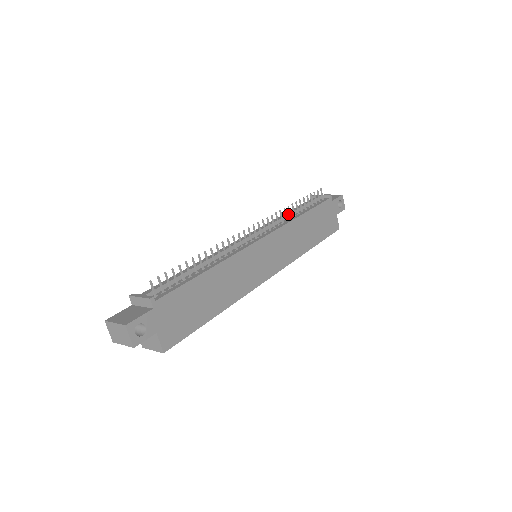
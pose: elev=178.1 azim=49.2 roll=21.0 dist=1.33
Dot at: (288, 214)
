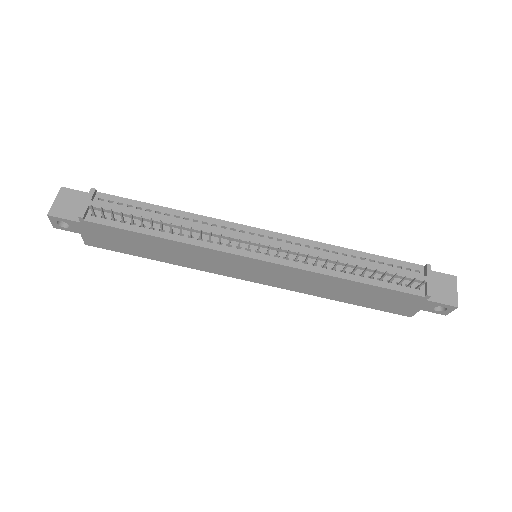
Dot at: (340, 262)
